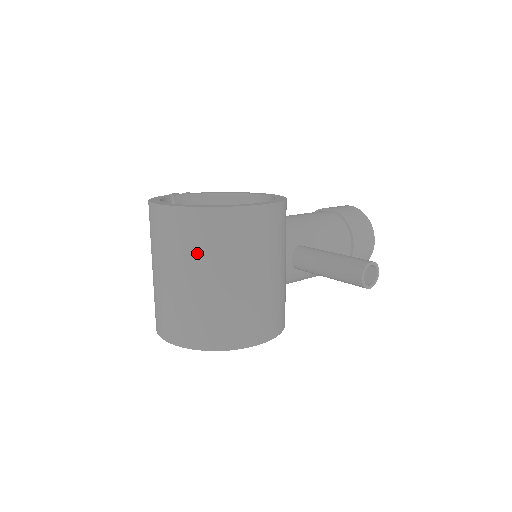
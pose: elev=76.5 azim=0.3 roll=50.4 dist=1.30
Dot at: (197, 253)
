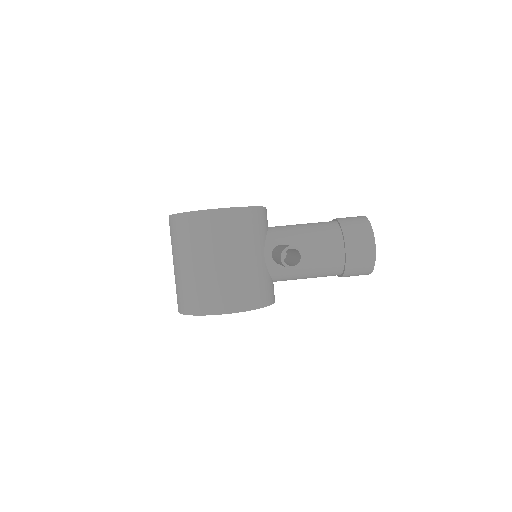
Dot at: (180, 245)
